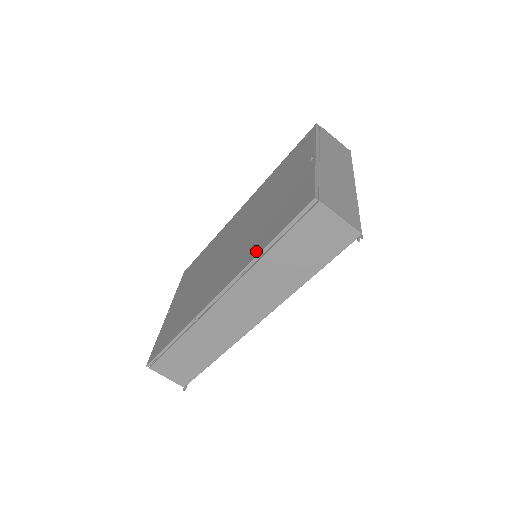
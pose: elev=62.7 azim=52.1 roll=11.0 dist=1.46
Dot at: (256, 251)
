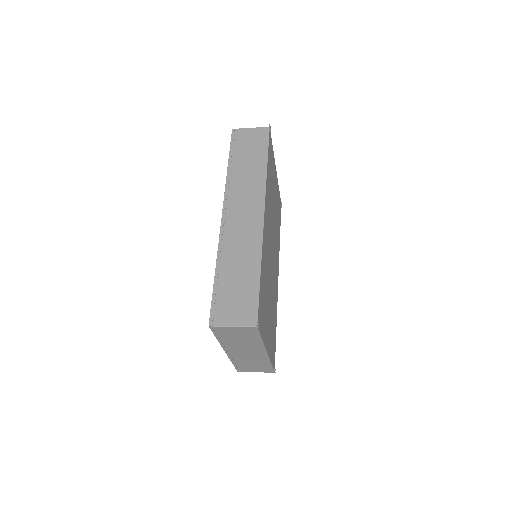
Dot at: occluded
